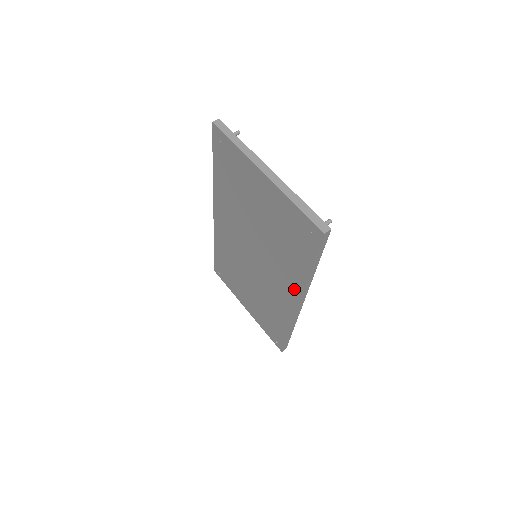
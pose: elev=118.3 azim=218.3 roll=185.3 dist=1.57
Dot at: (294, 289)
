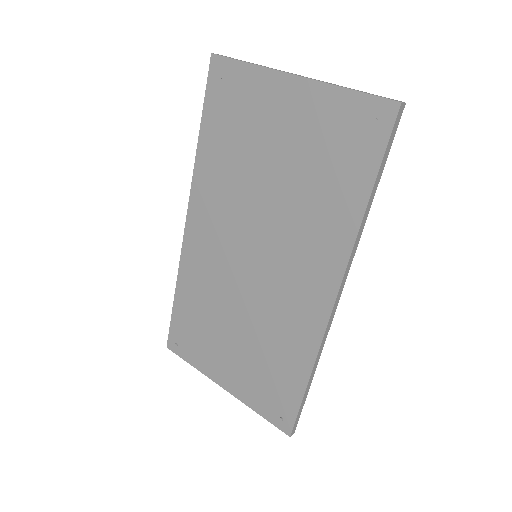
Dot at: (331, 263)
